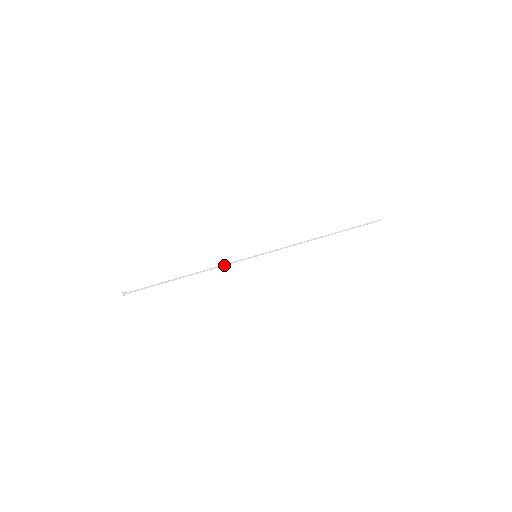
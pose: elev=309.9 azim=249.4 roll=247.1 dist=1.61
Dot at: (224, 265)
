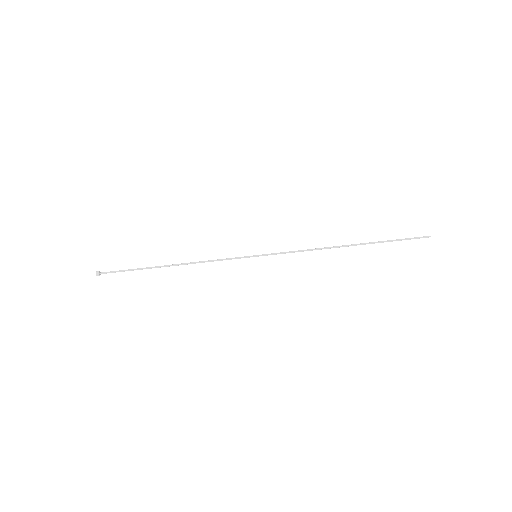
Dot at: occluded
